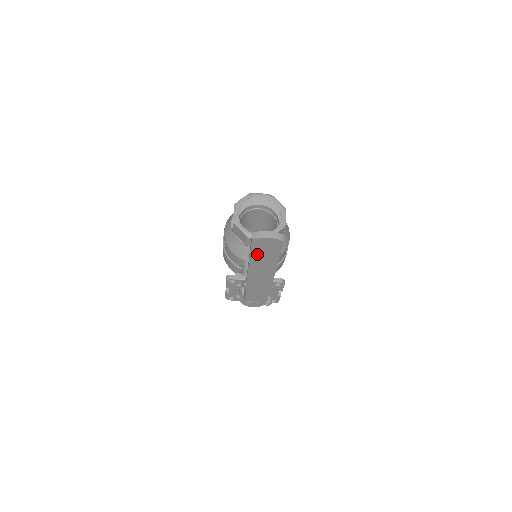
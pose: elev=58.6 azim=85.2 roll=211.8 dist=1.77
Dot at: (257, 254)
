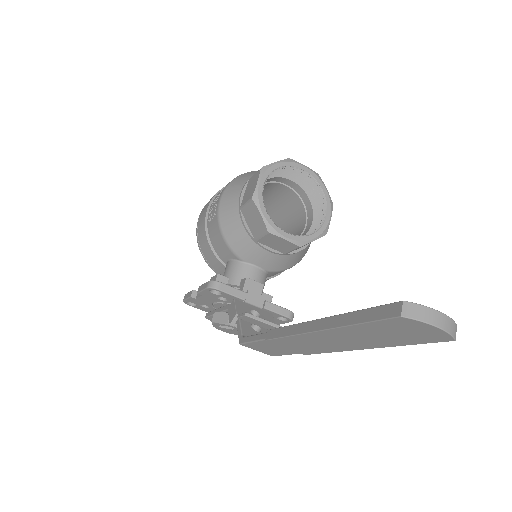
Dot at: (365, 329)
